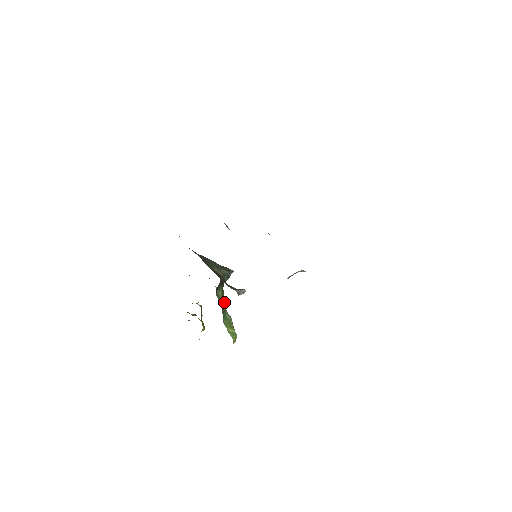
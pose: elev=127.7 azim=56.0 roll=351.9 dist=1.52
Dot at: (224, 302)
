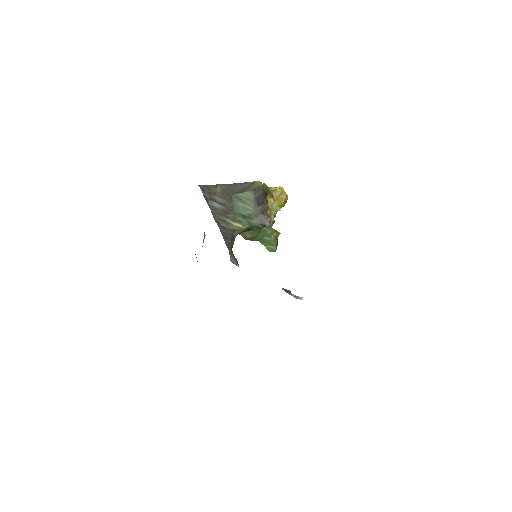
Dot at: (263, 231)
